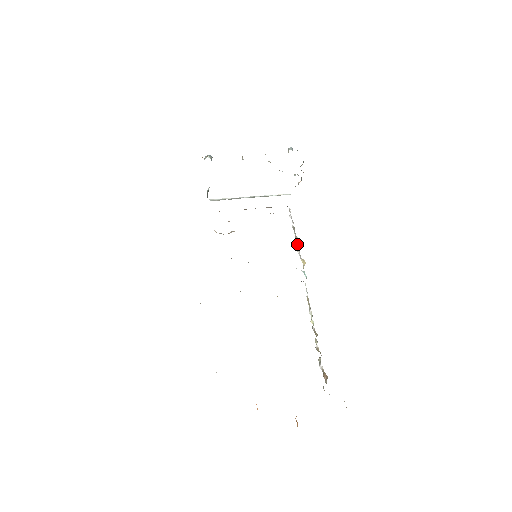
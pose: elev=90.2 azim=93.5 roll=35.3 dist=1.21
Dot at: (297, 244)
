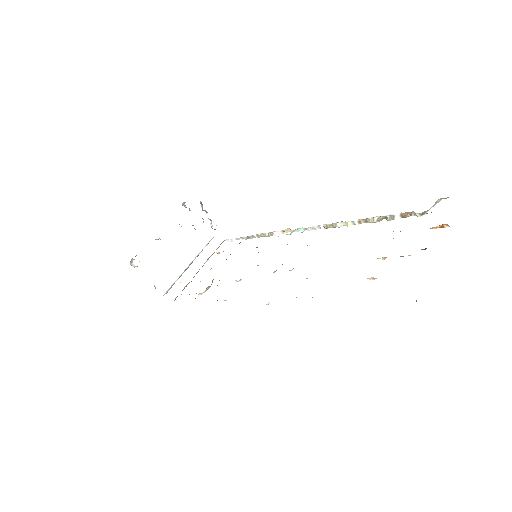
Dot at: (266, 234)
